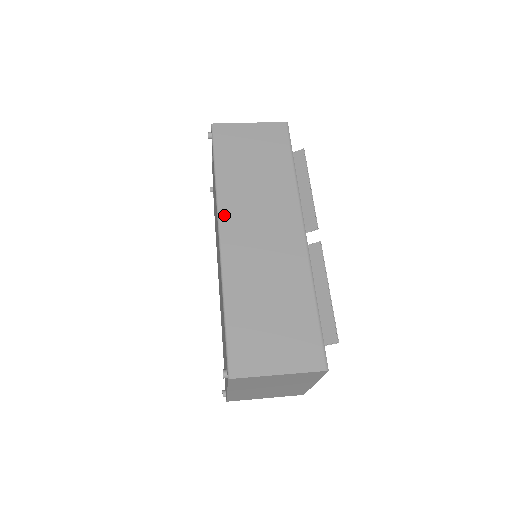
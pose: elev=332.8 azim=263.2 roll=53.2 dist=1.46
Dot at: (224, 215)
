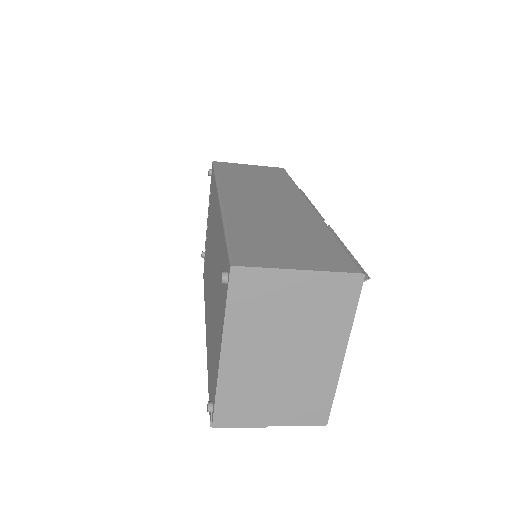
Dot at: (225, 190)
